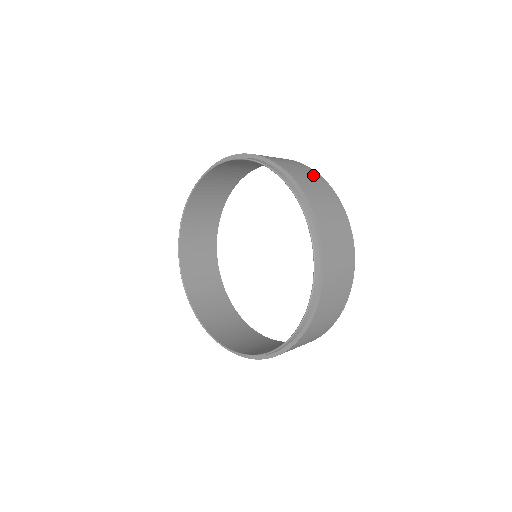
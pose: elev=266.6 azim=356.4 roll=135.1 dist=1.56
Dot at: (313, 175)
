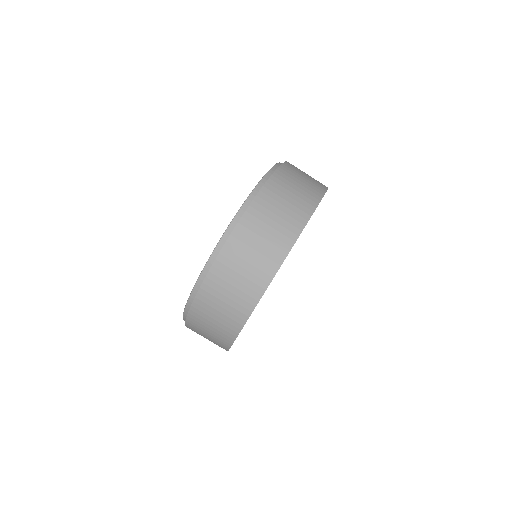
Dot at: (310, 191)
